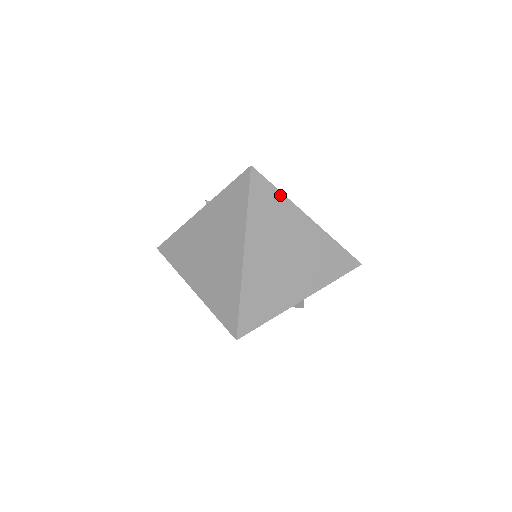
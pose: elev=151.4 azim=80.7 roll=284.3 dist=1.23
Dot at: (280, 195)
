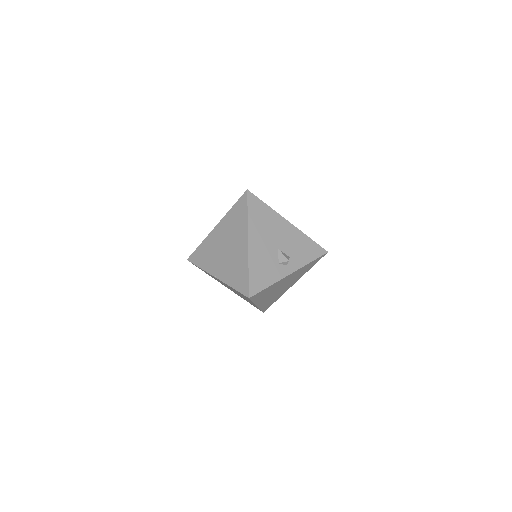
Dot at: occluded
